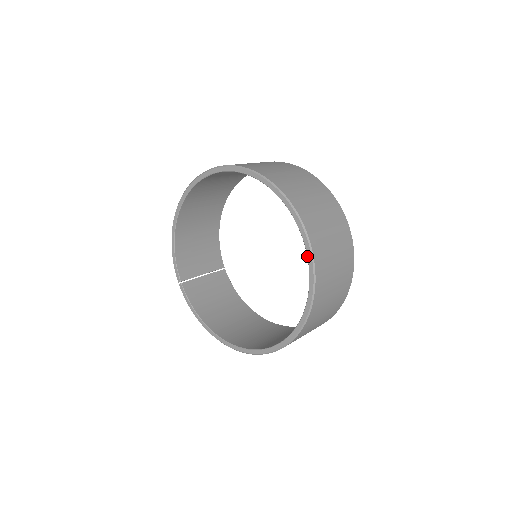
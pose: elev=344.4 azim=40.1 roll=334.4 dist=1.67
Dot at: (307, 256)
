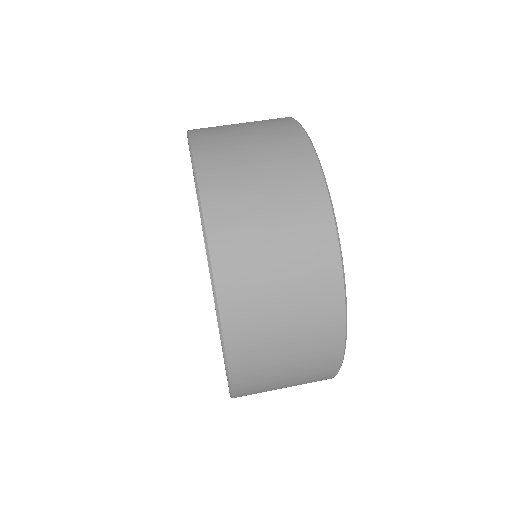
Dot at: occluded
